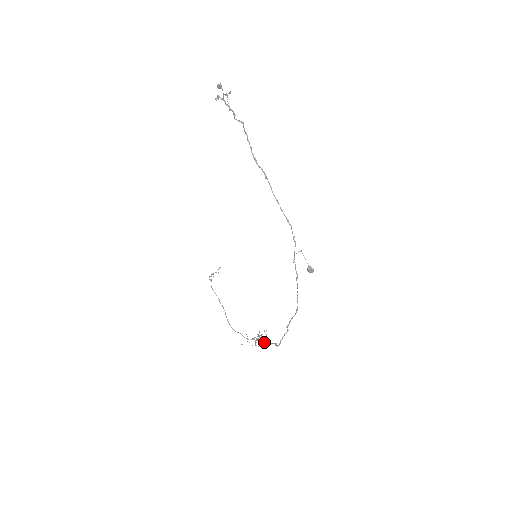
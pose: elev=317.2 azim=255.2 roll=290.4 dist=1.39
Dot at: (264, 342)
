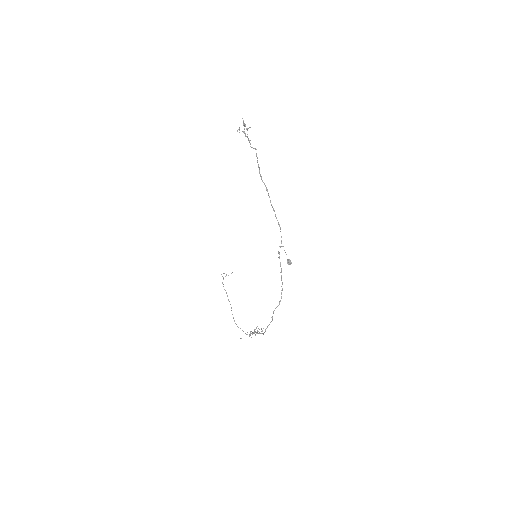
Dot at: occluded
